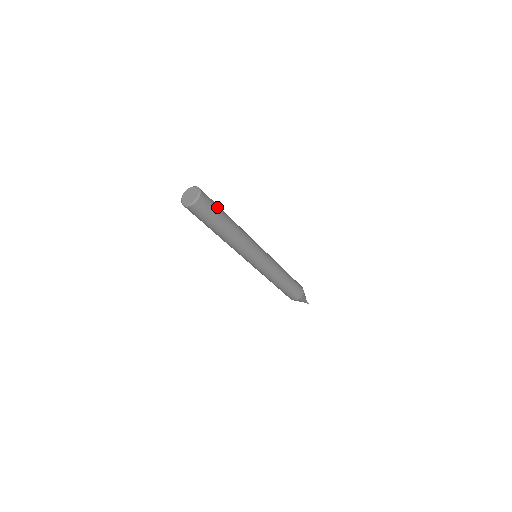
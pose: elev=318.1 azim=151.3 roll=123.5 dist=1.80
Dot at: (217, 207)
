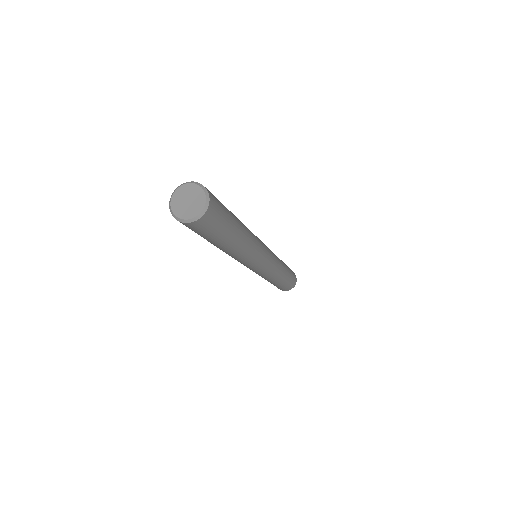
Dot at: occluded
